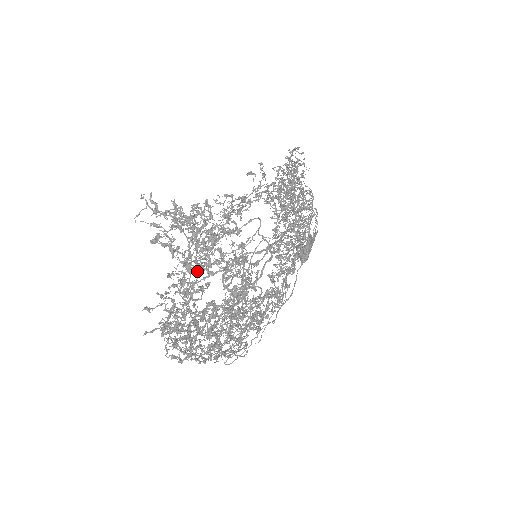
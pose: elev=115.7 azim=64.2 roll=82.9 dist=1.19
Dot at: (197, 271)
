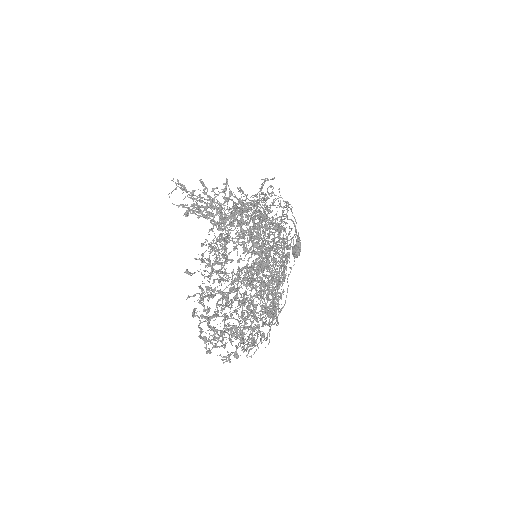
Dot at: occluded
